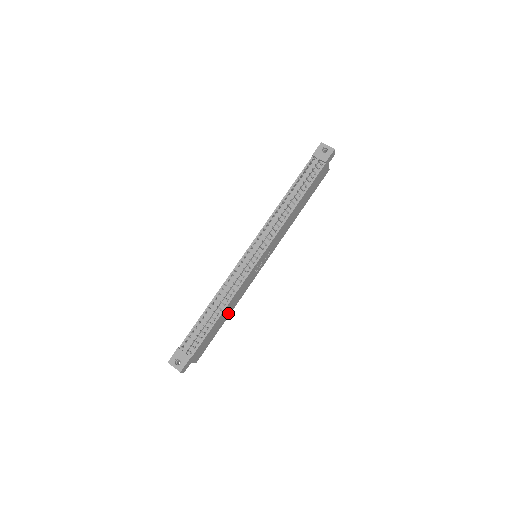
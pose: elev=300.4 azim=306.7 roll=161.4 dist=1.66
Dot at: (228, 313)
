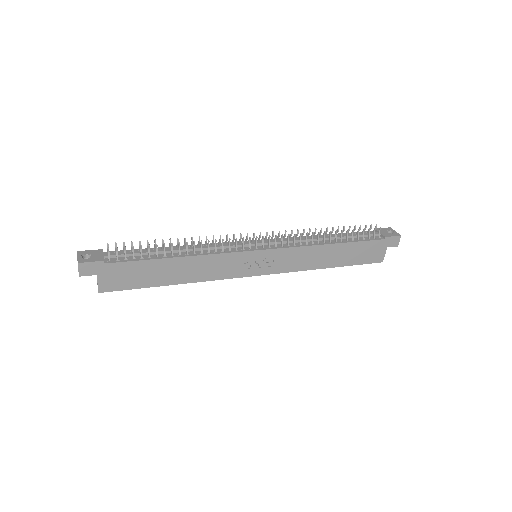
Dot at: (180, 277)
